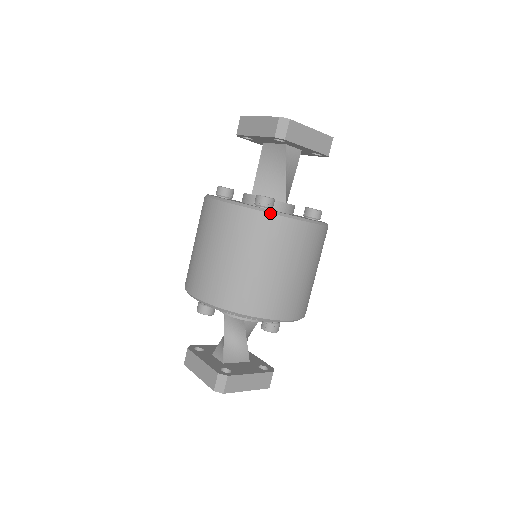
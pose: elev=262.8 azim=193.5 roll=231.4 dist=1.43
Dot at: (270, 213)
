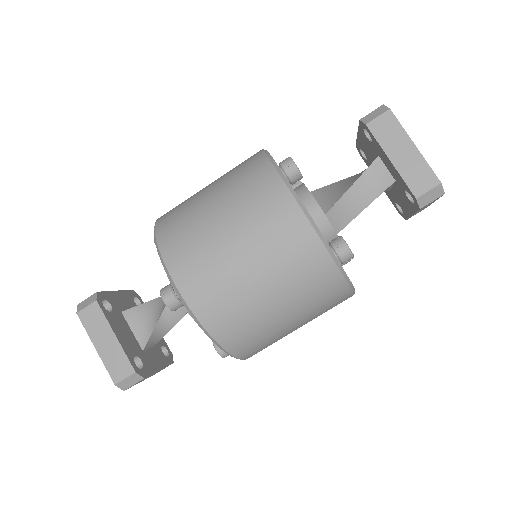
Dot at: (272, 163)
